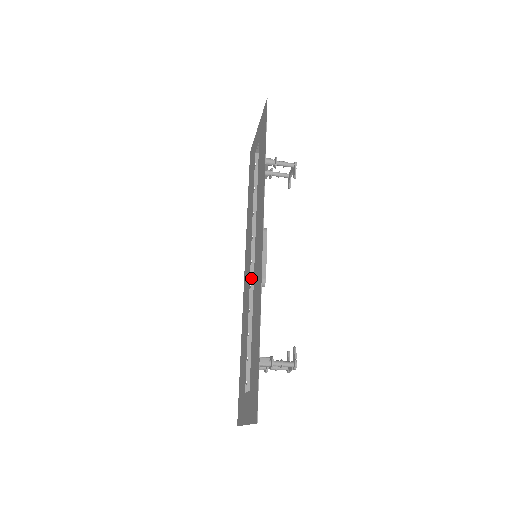
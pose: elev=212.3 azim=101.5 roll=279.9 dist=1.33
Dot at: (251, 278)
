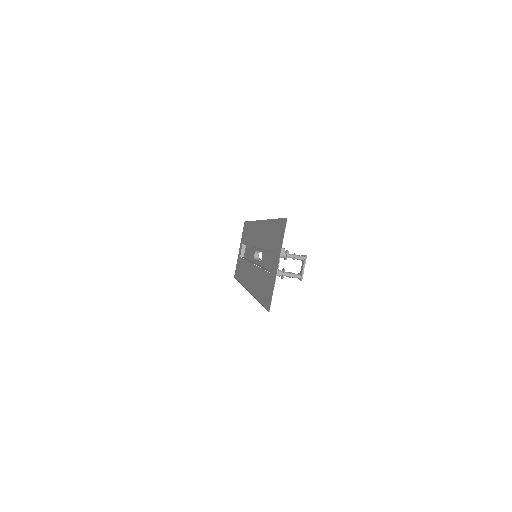
Dot at: (255, 264)
